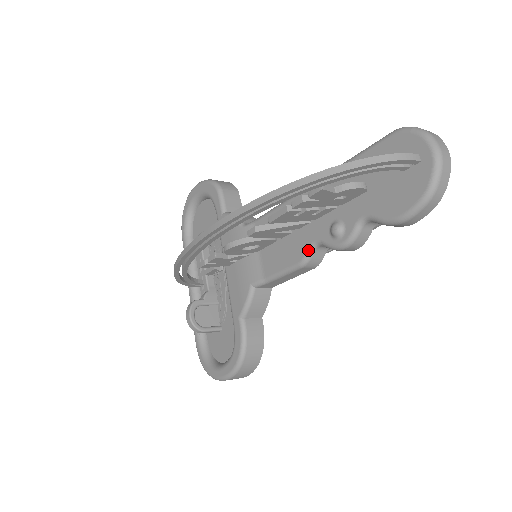
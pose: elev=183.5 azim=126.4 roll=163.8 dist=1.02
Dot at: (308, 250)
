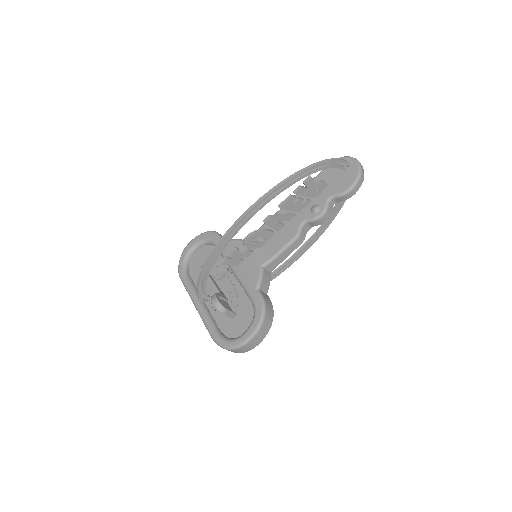
Dot at: (299, 227)
